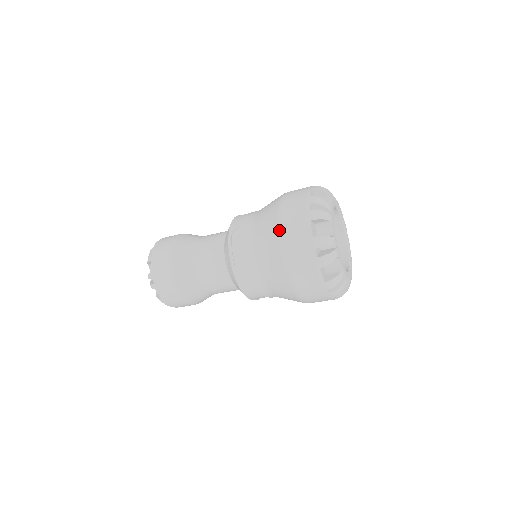
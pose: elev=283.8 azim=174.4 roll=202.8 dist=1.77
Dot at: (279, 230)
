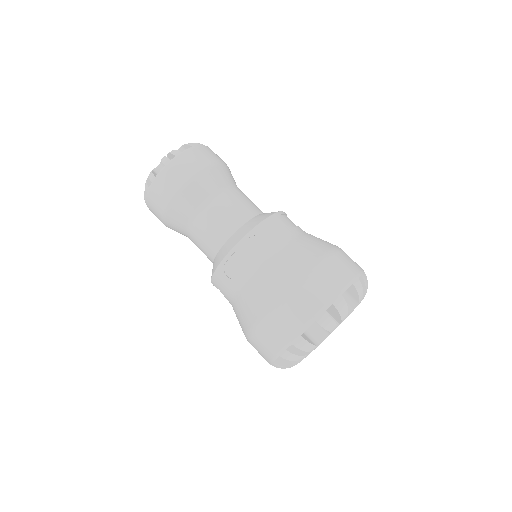
Dot at: (284, 295)
